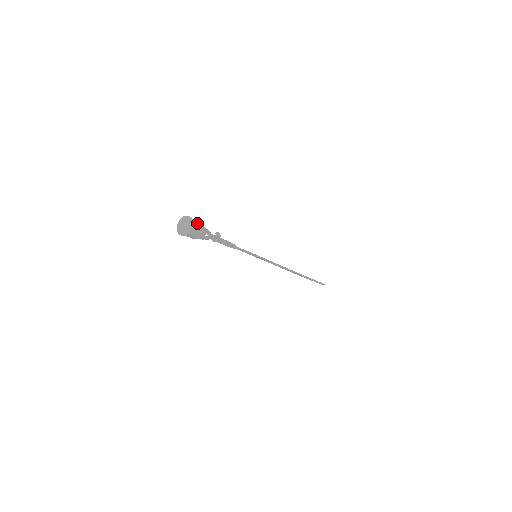
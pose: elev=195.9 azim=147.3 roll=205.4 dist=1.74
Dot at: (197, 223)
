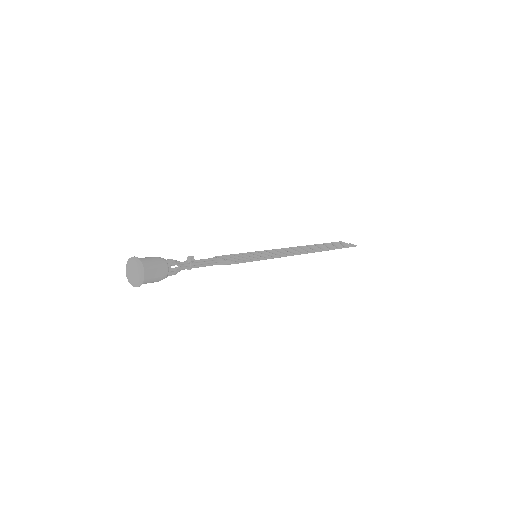
Dot at: (151, 263)
